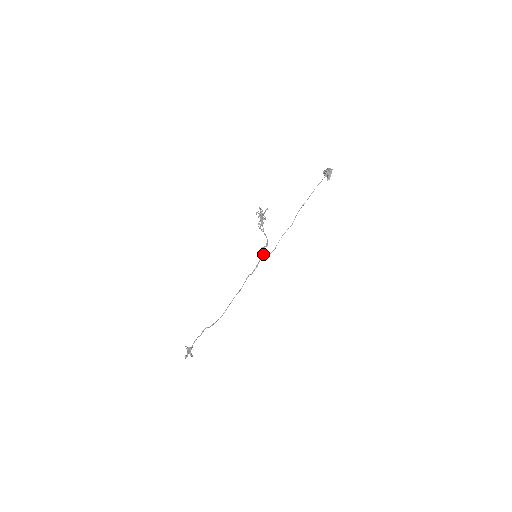
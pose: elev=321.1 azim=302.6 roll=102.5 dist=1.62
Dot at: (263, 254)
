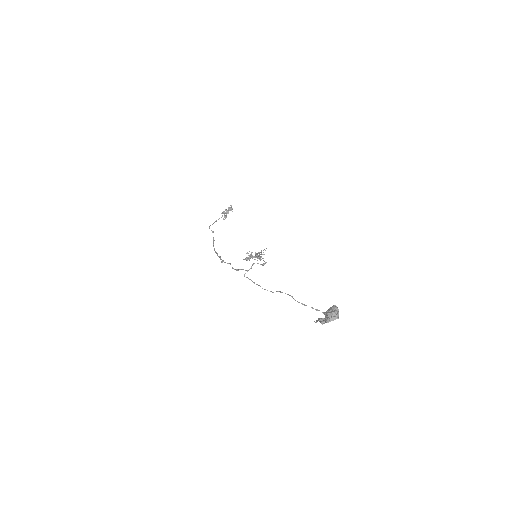
Dot at: (249, 269)
